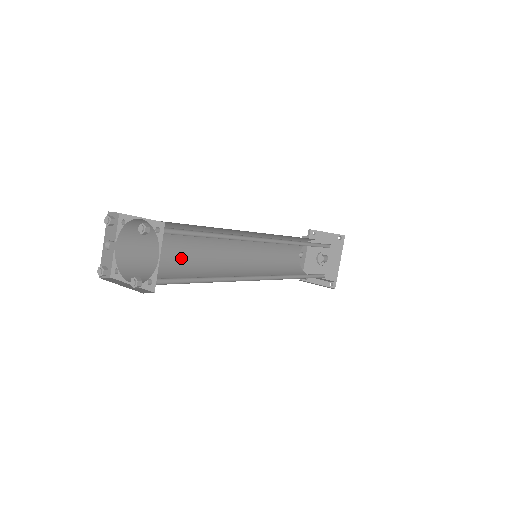
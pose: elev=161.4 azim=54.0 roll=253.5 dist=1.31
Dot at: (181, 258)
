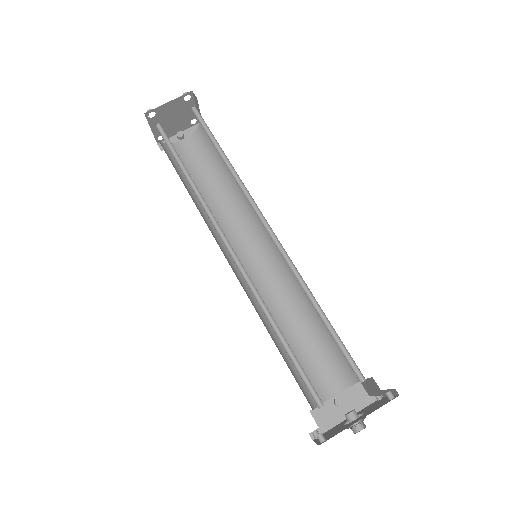
Dot at: (208, 197)
